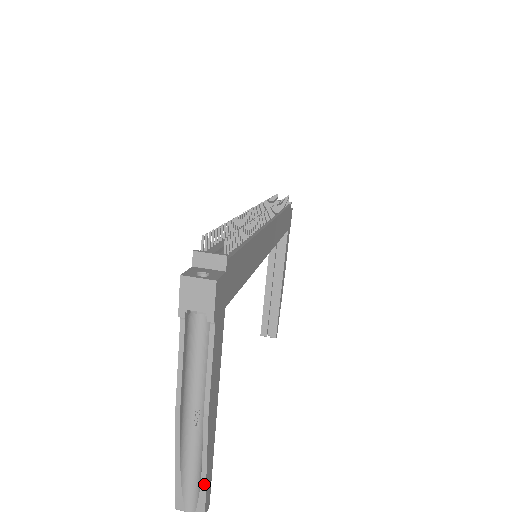
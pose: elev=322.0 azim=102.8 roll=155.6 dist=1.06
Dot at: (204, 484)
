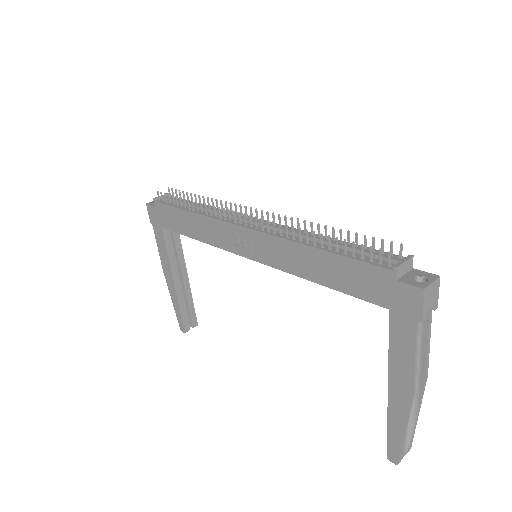
Dot at: (415, 427)
